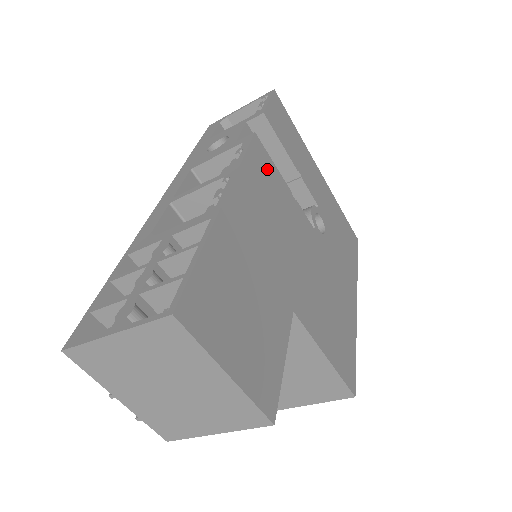
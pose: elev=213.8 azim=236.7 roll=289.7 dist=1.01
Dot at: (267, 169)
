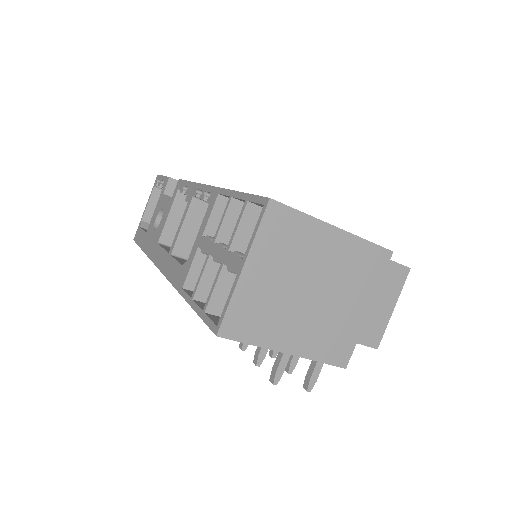
Dot at: occluded
